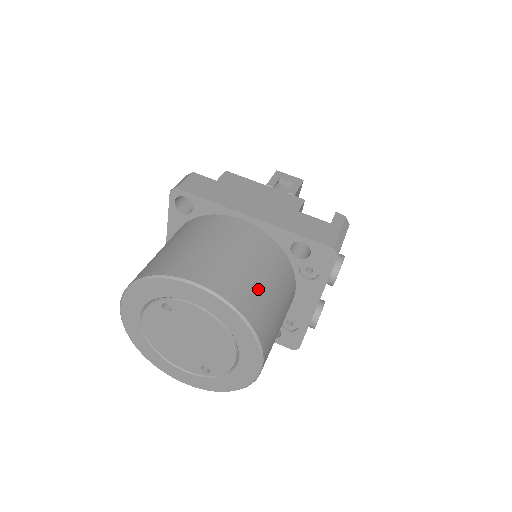
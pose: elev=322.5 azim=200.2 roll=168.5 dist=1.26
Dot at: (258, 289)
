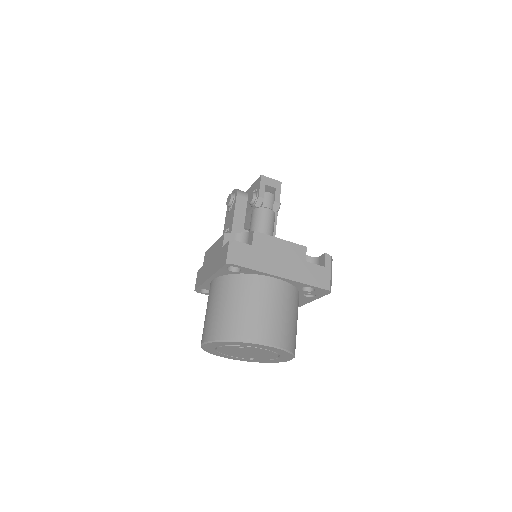
Dot at: (293, 328)
